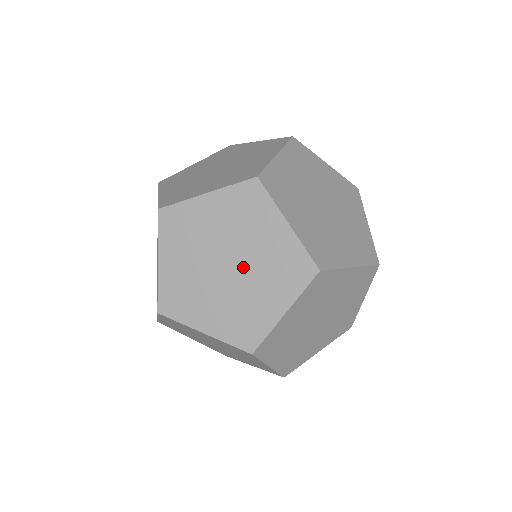
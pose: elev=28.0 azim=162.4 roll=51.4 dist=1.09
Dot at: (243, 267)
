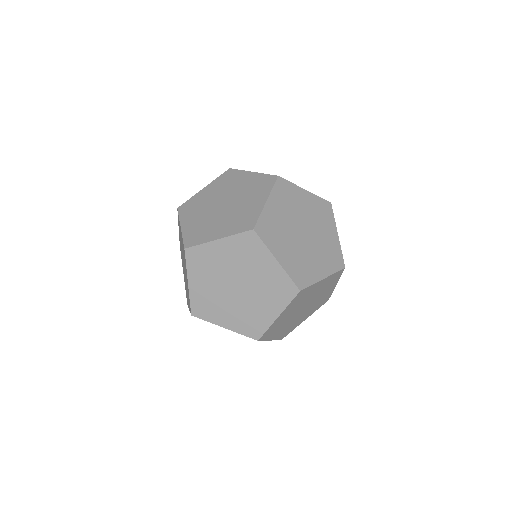
Dot at: (228, 209)
